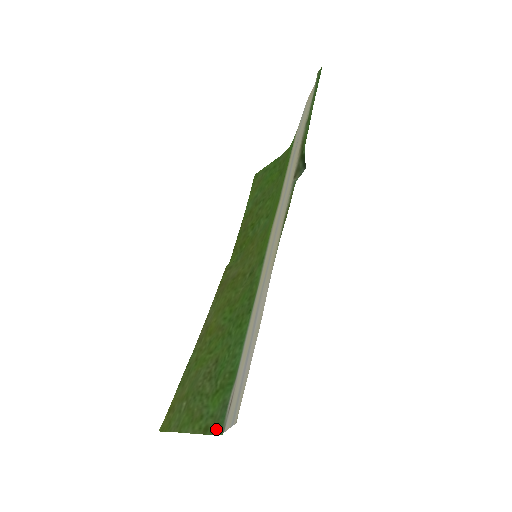
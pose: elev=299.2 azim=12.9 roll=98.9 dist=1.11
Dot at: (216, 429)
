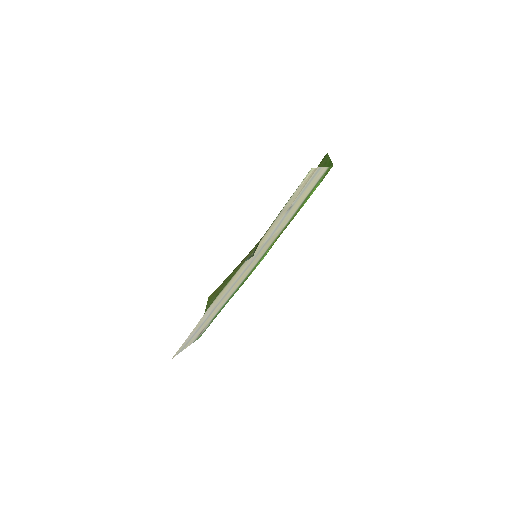
Dot at: occluded
